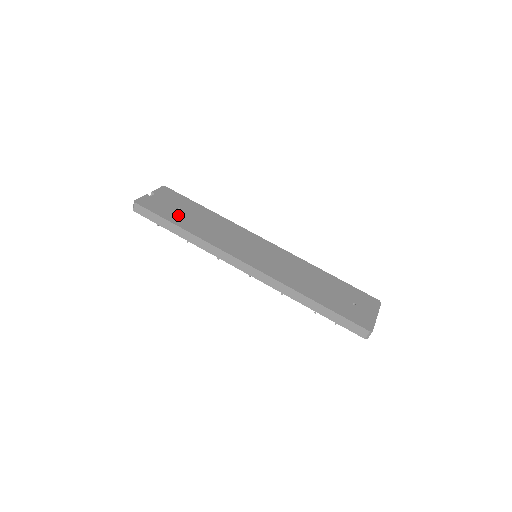
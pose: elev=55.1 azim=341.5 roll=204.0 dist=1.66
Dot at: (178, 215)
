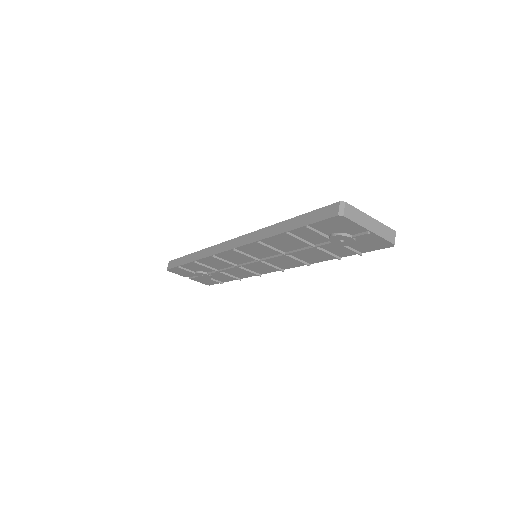
Dot at: occluded
